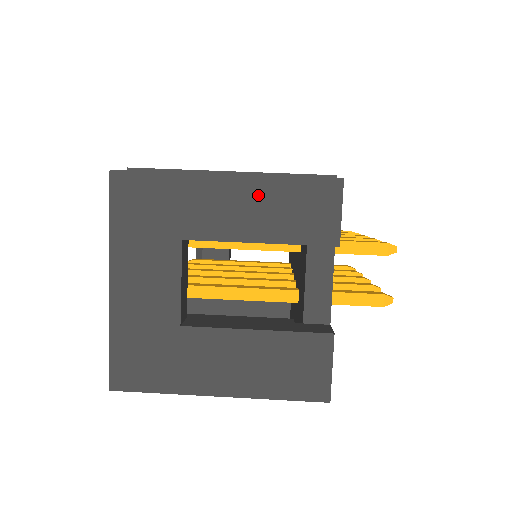
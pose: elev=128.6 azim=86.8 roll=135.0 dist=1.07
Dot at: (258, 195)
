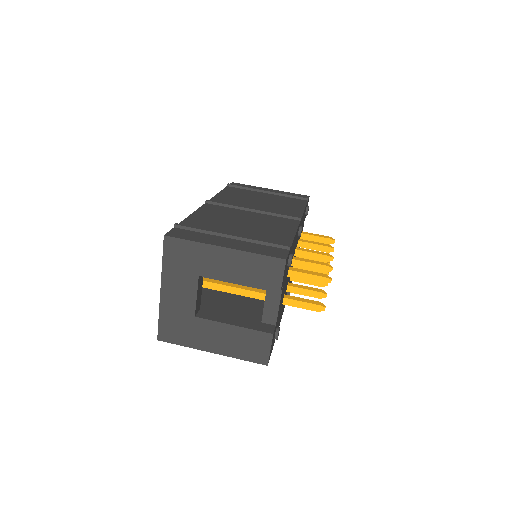
Dot at: (240, 260)
